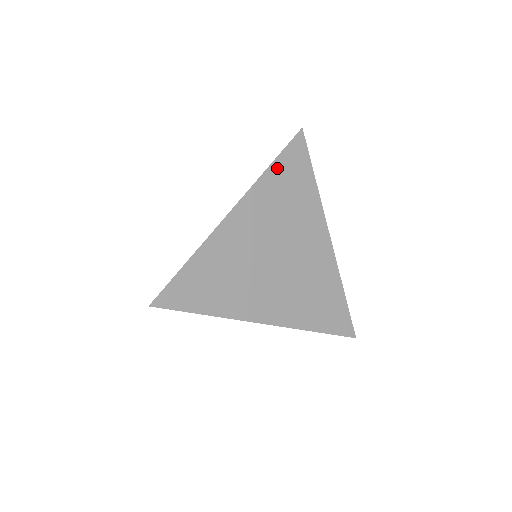
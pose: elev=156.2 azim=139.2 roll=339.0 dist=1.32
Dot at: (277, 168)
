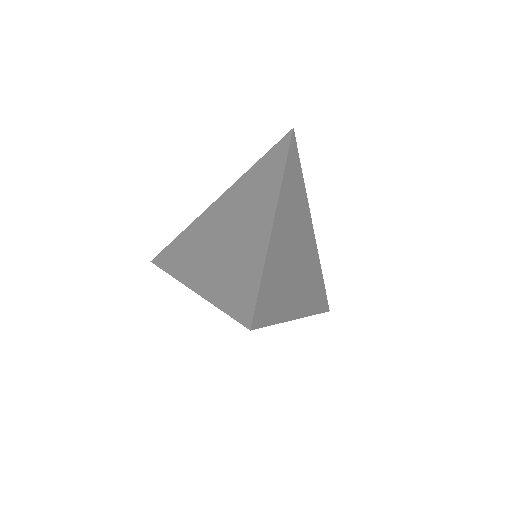
Dot at: (288, 169)
